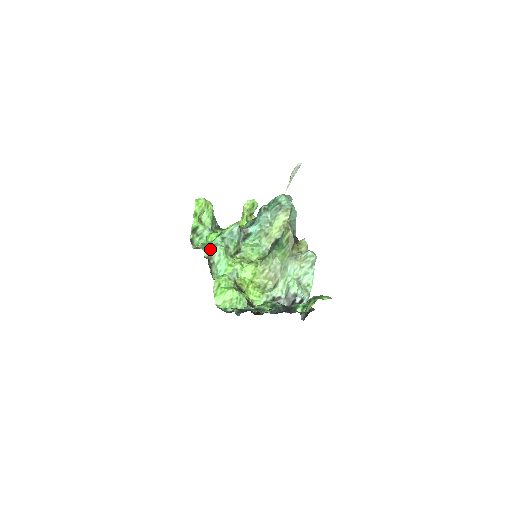
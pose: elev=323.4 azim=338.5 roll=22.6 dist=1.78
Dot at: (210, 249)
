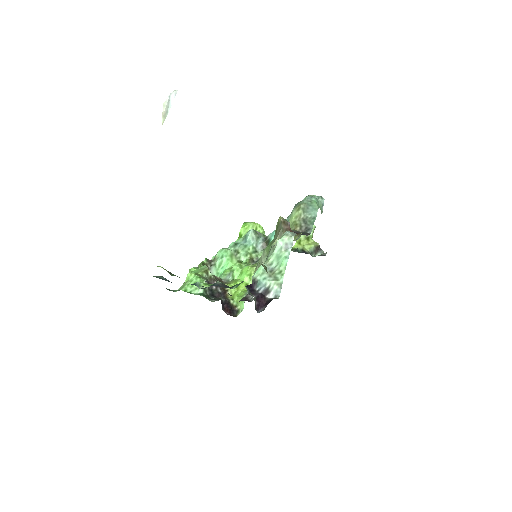
Dot at: (217, 253)
